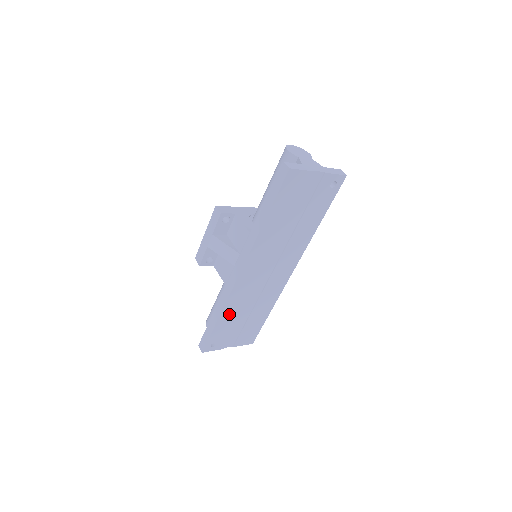
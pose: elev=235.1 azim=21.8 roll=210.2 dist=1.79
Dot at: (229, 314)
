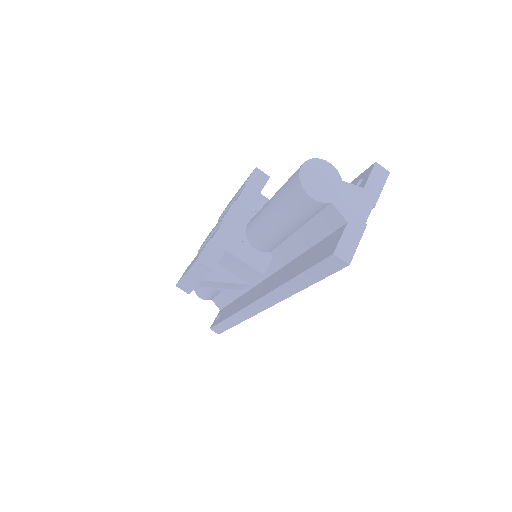
Dot at: occluded
